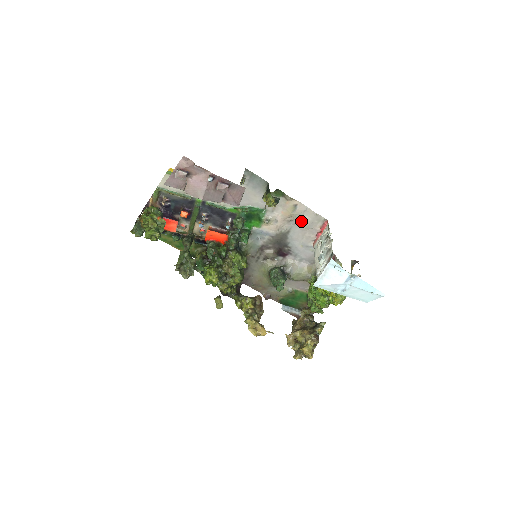
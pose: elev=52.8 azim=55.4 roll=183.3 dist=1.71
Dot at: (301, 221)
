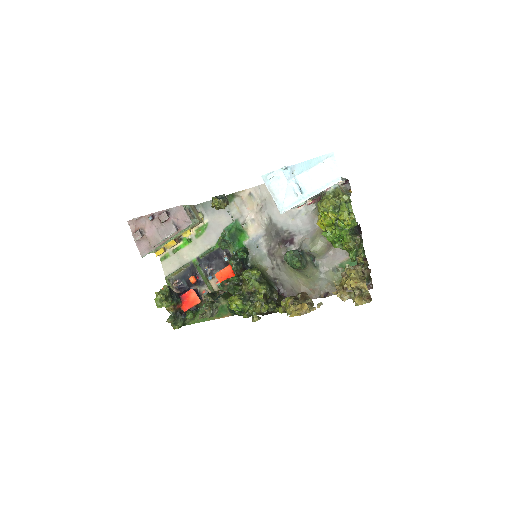
Dot at: (267, 200)
